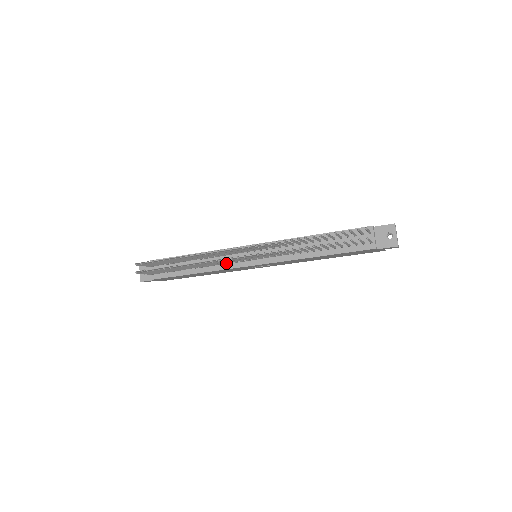
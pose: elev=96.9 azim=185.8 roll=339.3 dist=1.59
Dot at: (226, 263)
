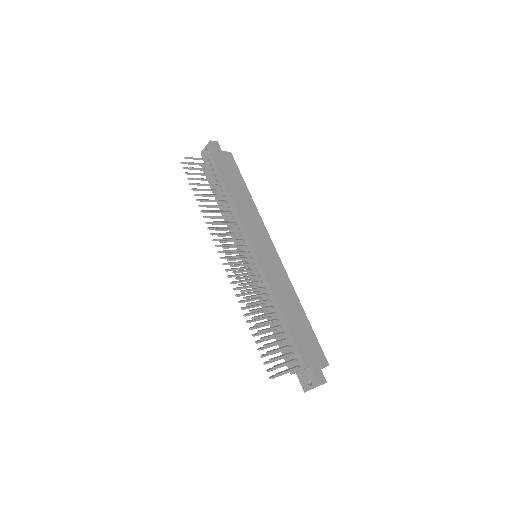
Dot at: occluded
